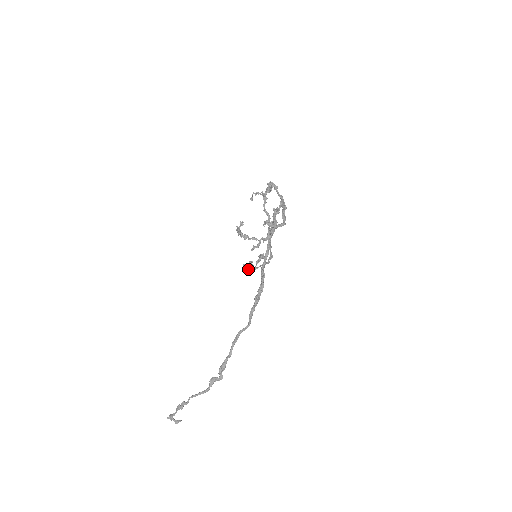
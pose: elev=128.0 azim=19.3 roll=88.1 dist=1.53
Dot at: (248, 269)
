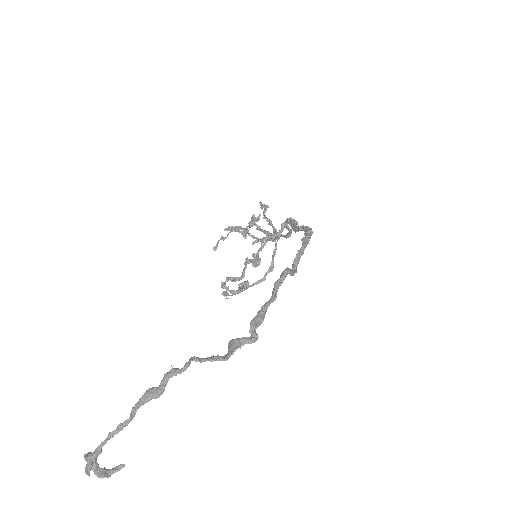
Dot at: (228, 290)
